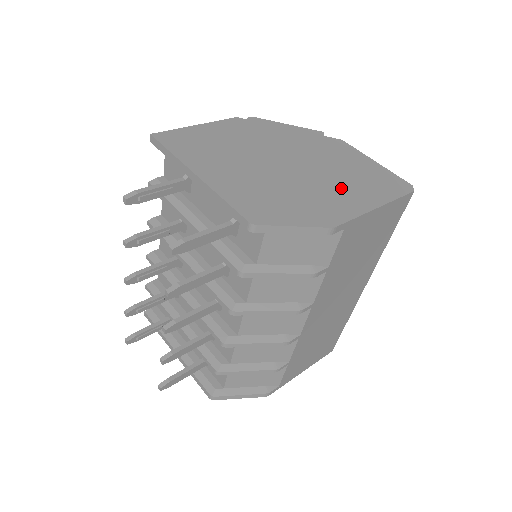
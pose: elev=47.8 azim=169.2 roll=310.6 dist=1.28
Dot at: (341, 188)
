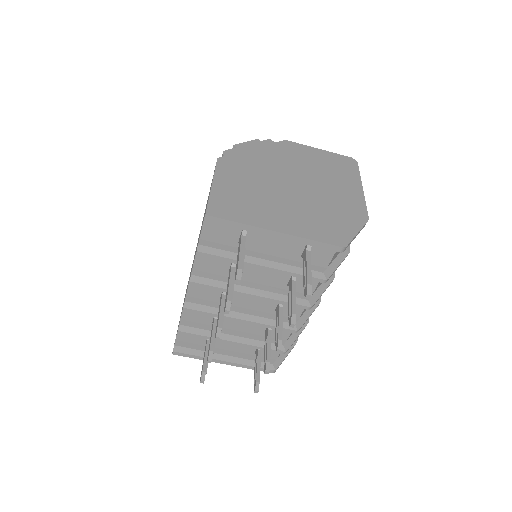
Dot at: (336, 185)
